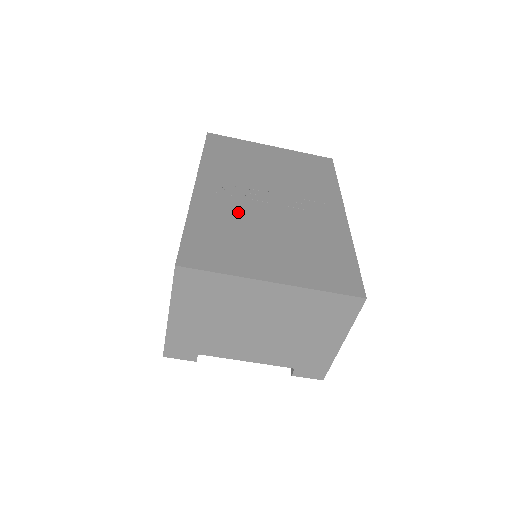
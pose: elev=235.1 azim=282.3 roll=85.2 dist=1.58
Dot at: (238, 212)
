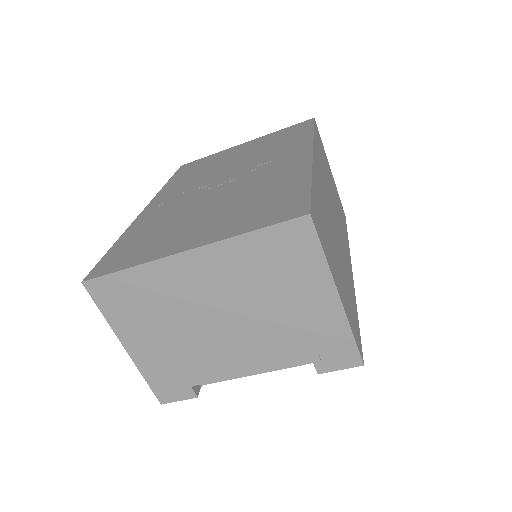
Dot at: (178, 208)
